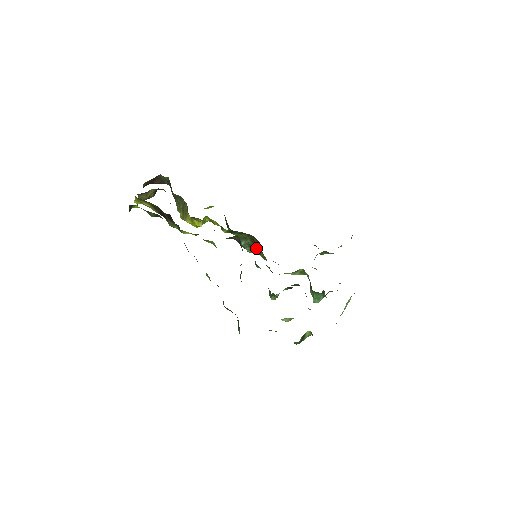
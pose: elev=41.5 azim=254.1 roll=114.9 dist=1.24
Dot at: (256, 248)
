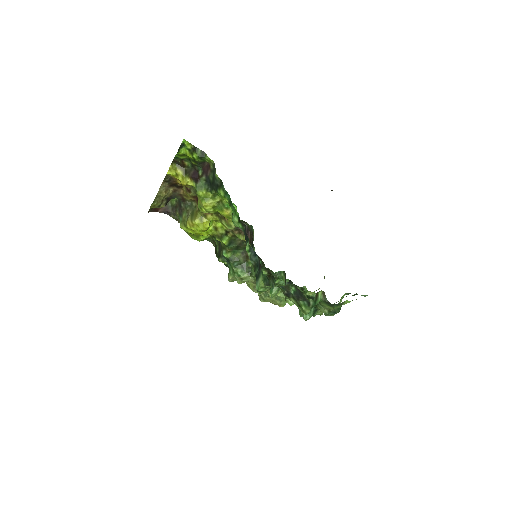
Dot at: (248, 269)
